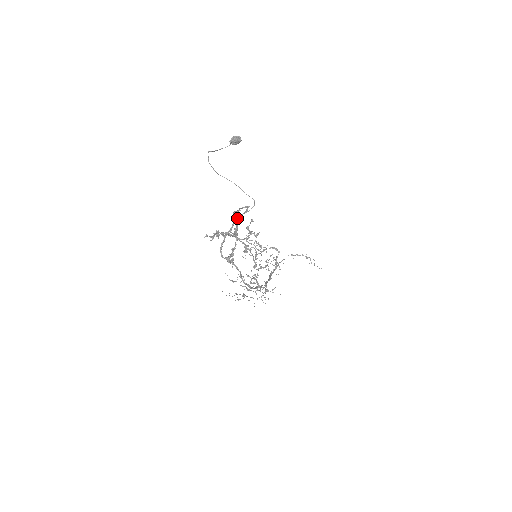
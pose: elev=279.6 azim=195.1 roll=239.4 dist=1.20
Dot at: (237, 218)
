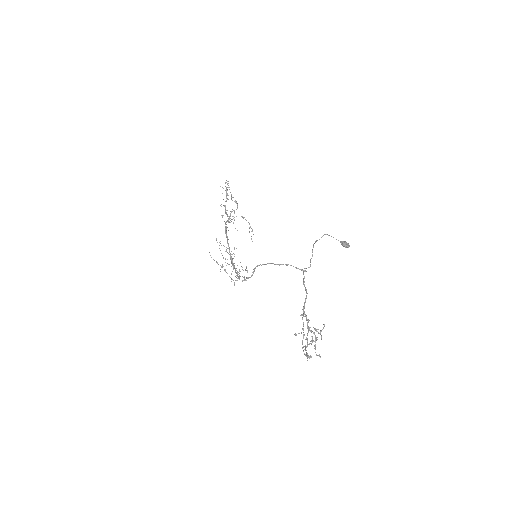
Dot at: (290, 265)
